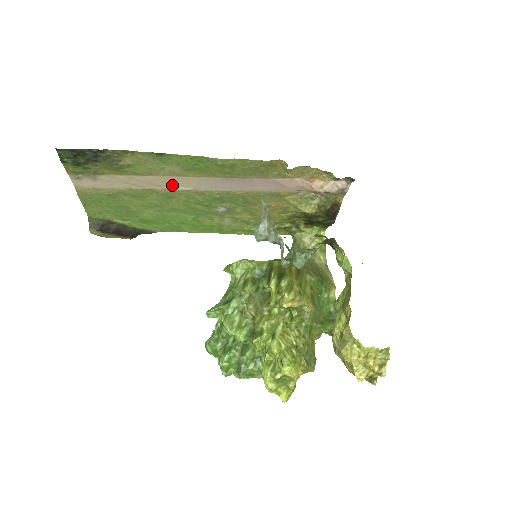
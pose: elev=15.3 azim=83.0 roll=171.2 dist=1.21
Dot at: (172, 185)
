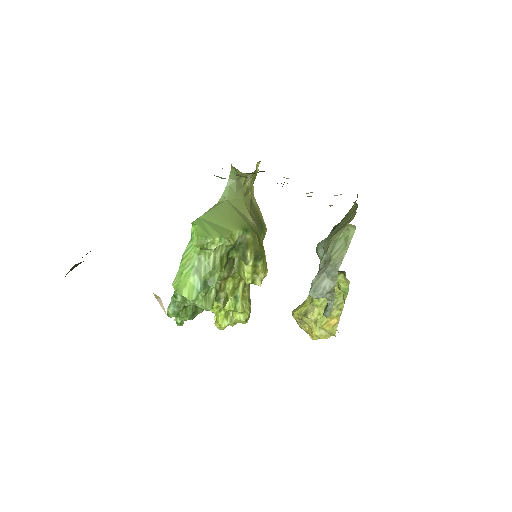
Dot at: occluded
